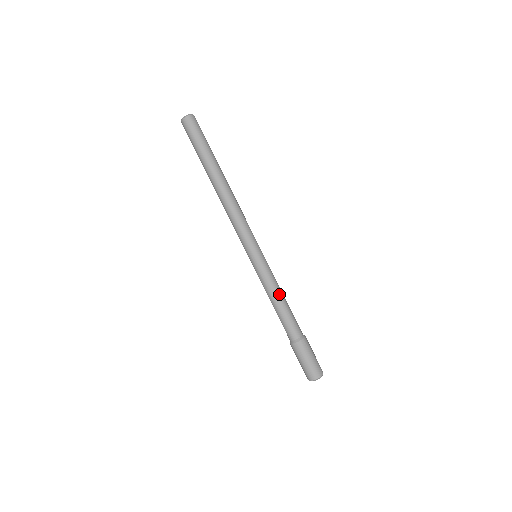
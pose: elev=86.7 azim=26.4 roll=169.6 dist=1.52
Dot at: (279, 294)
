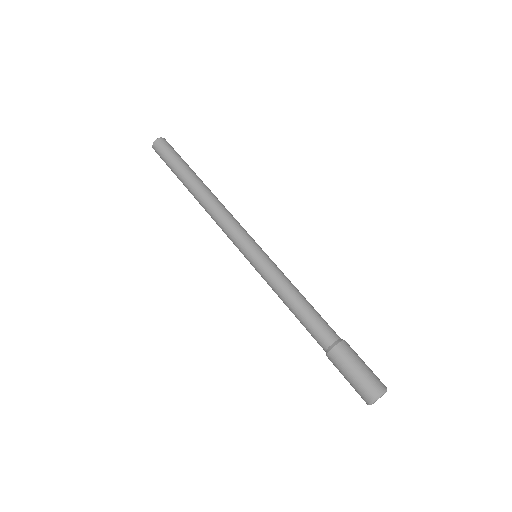
Dot at: (298, 290)
